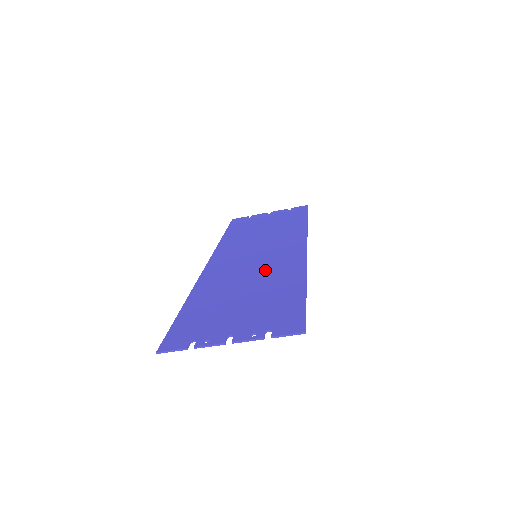
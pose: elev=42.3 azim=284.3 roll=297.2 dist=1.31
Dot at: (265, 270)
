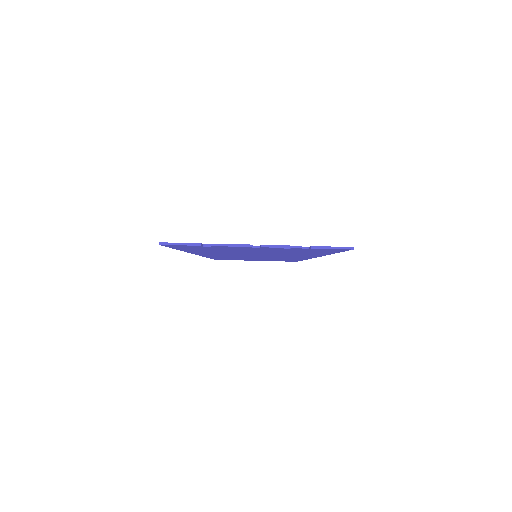
Dot at: occluded
